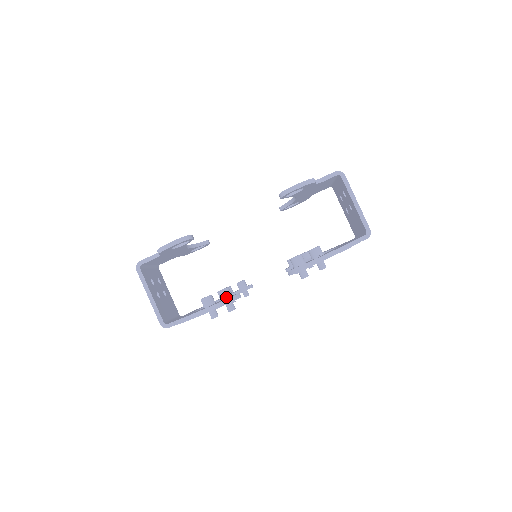
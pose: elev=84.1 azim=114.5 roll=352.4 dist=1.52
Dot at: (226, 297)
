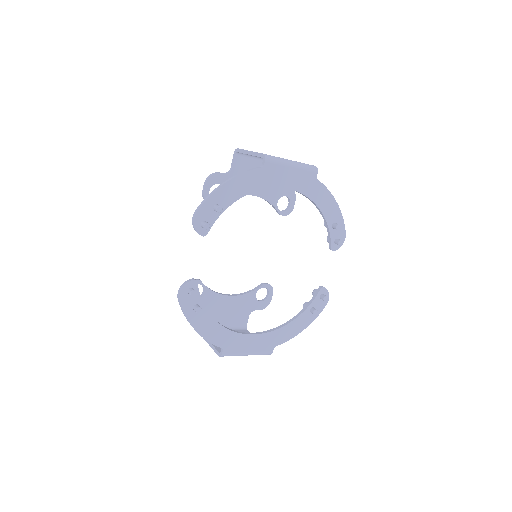
Dot at: (184, 288)
